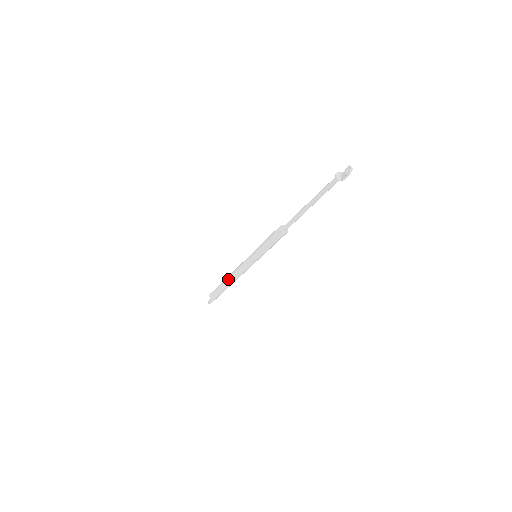
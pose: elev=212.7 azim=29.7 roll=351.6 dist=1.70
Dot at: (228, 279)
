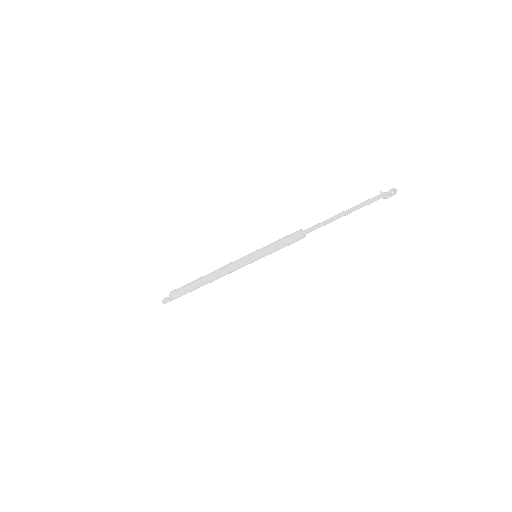
Dot at: (209, 276)
